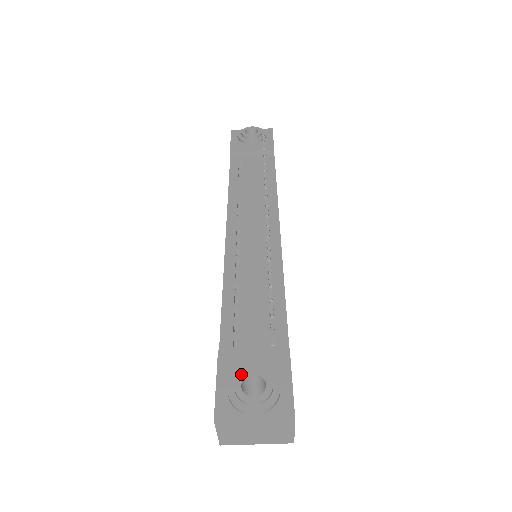
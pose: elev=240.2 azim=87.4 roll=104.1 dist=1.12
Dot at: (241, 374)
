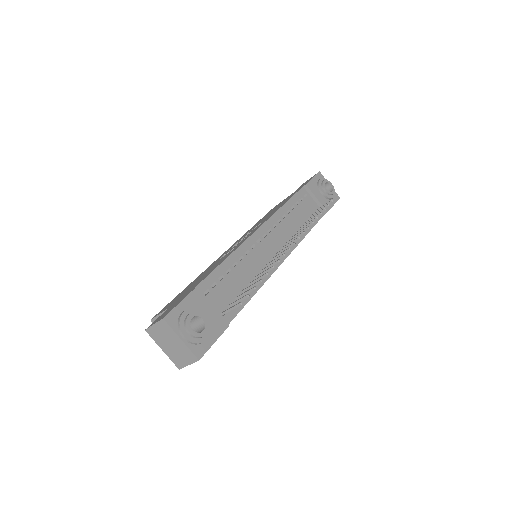
Dot at: (197, 312)
